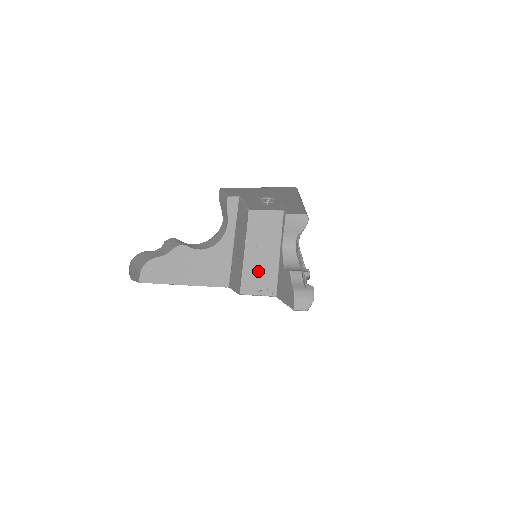
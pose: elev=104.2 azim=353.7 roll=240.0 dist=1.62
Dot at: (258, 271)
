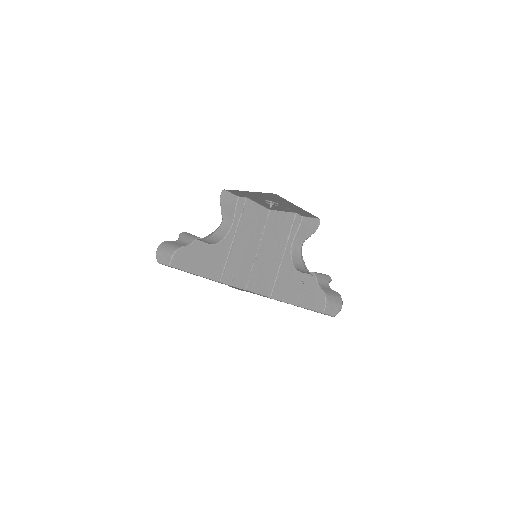
Dot at: (263, 270)
